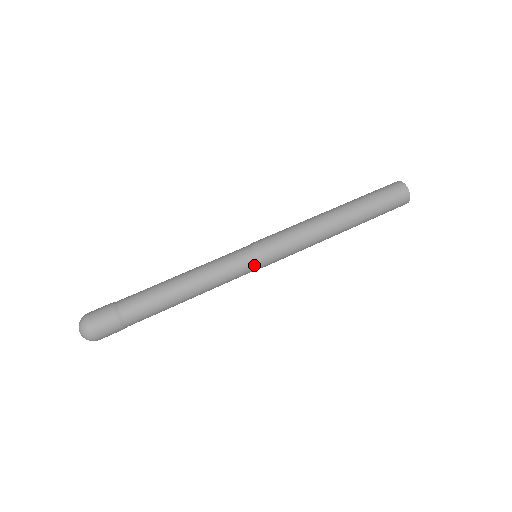
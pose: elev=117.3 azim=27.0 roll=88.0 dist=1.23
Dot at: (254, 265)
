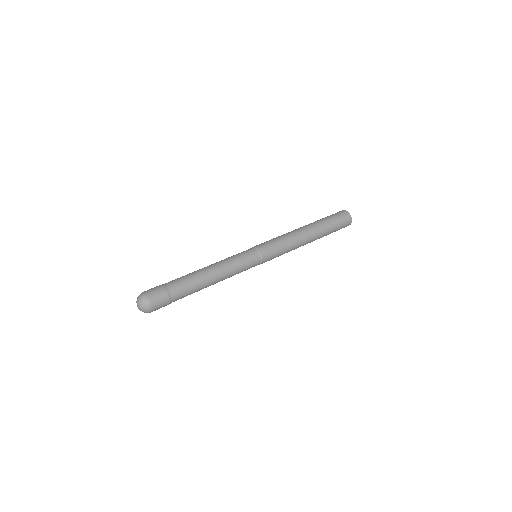
Dot at: (256, 264)
